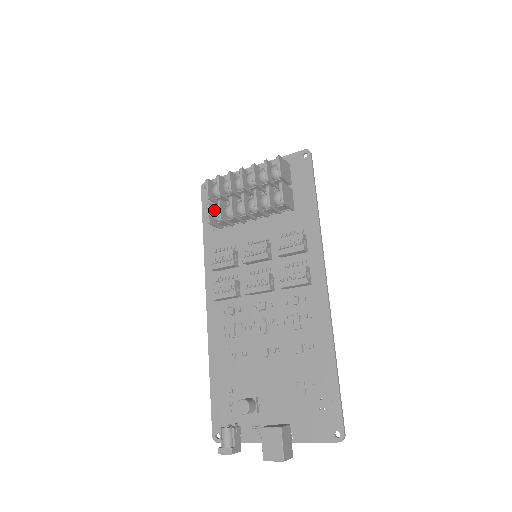
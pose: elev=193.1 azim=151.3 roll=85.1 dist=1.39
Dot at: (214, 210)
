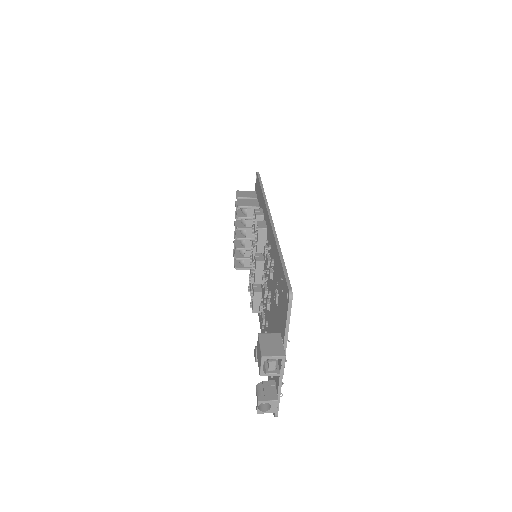
Dot at: occluded
